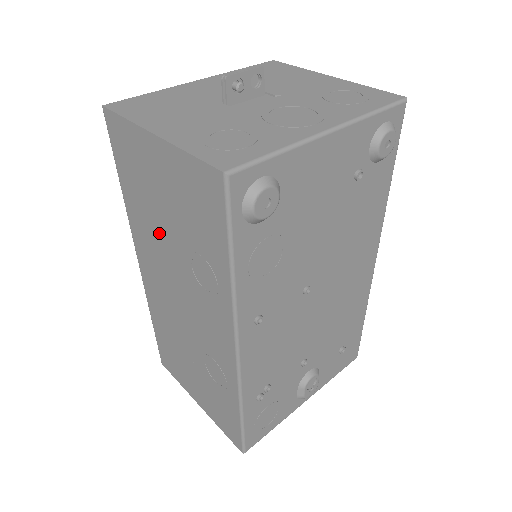
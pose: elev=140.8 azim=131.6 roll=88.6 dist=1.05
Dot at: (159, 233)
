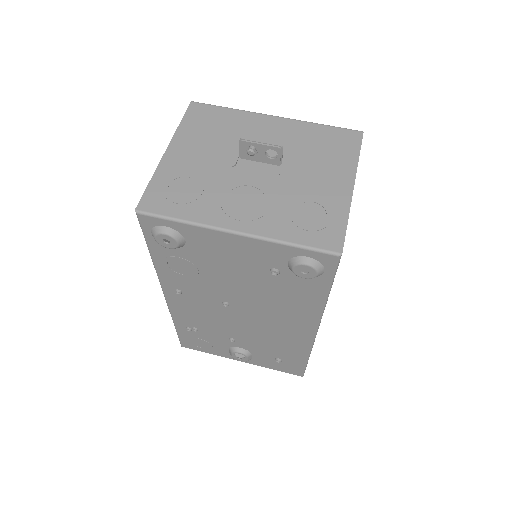
Dot at: occluded
